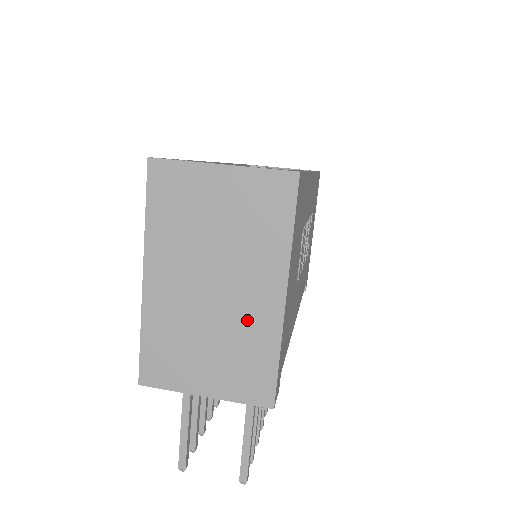
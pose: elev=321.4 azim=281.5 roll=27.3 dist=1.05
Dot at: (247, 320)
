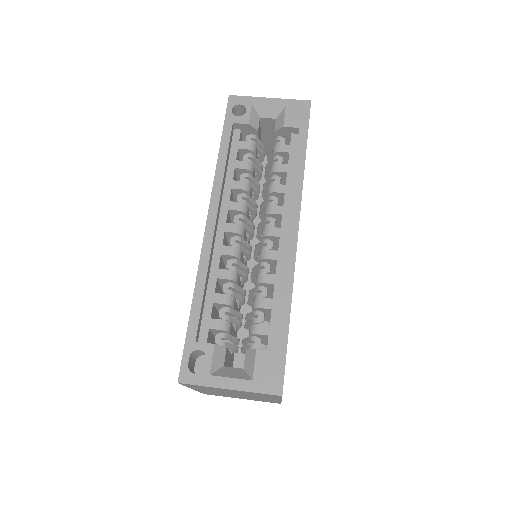
Dot at: occluded
